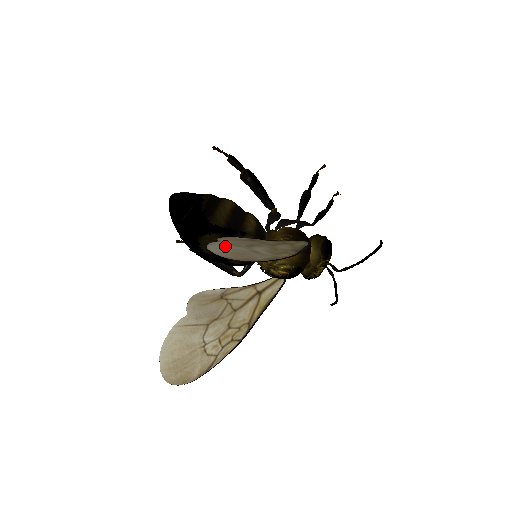
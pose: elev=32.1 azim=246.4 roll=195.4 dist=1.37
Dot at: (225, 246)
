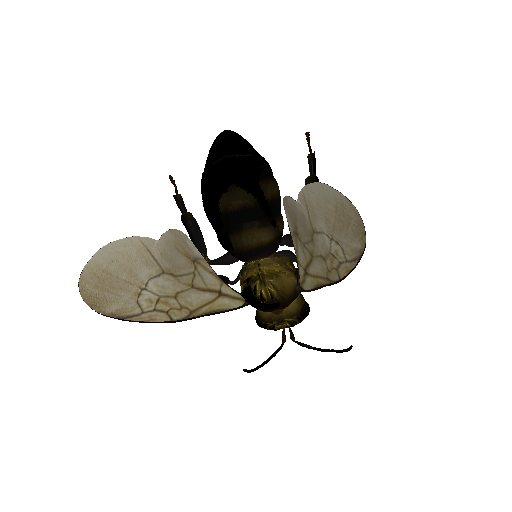
Dot at: (315, 203)
